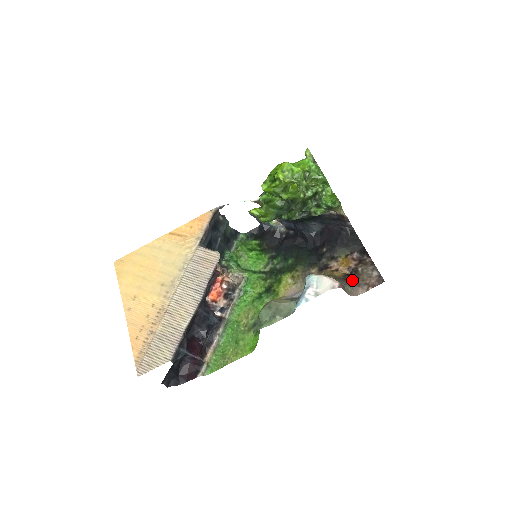
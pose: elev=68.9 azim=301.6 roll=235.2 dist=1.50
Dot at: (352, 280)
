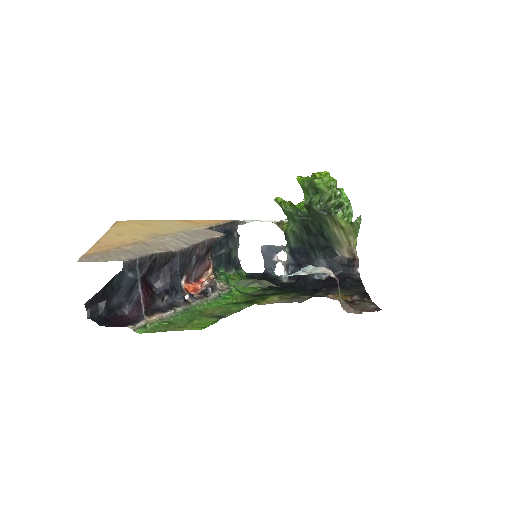
Dot at: occluded
